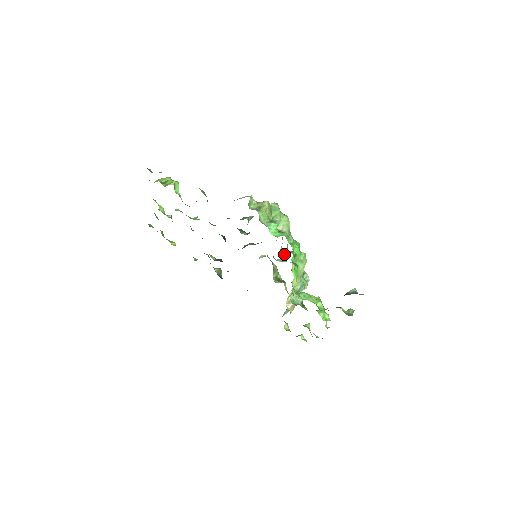
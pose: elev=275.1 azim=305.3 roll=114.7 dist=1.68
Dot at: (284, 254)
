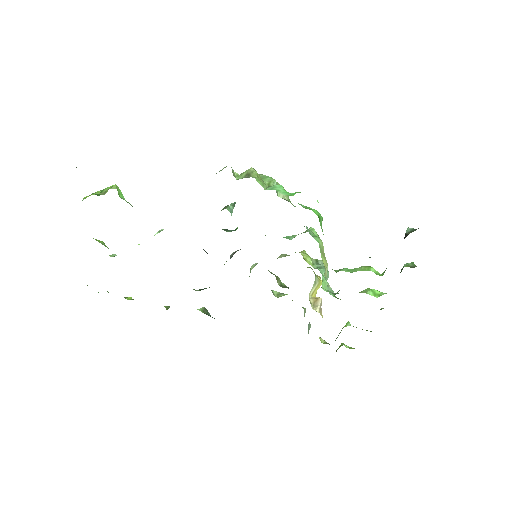
Dot at: (290, 239)
